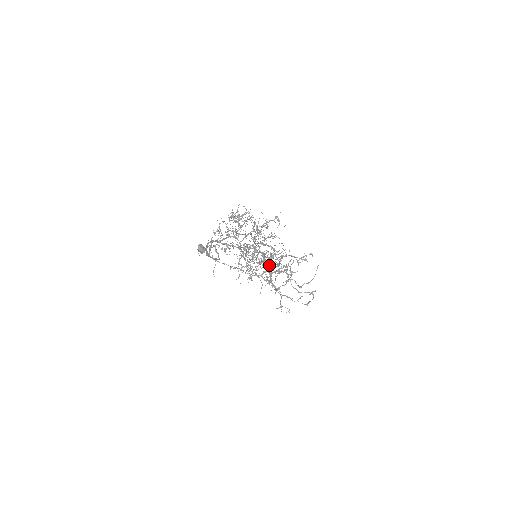
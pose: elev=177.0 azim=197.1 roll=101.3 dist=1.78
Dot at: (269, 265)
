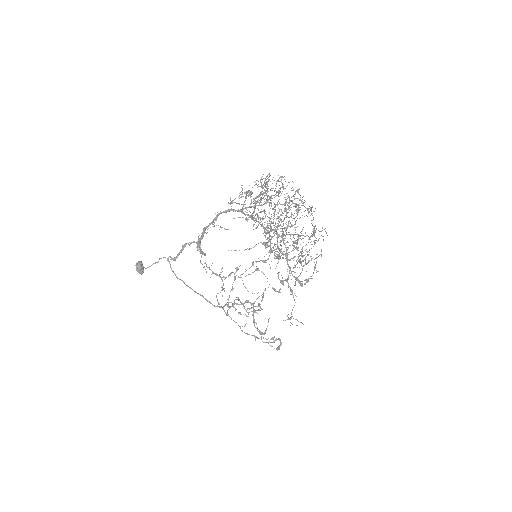
Dot at: occluded
